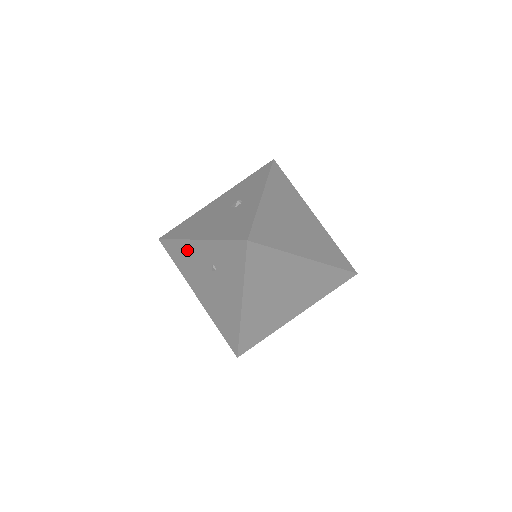
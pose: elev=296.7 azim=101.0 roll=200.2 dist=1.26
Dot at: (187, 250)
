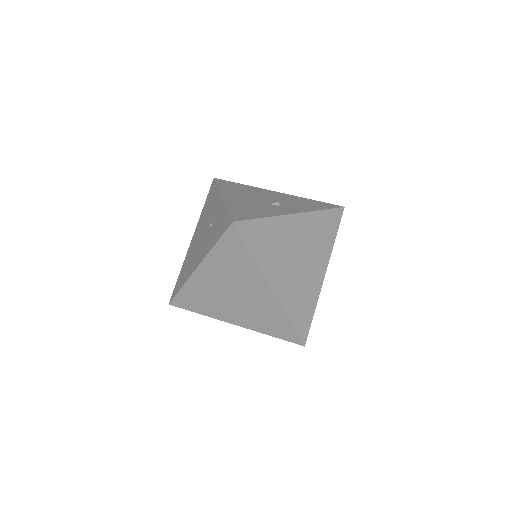
Dot at: (214, 199)
